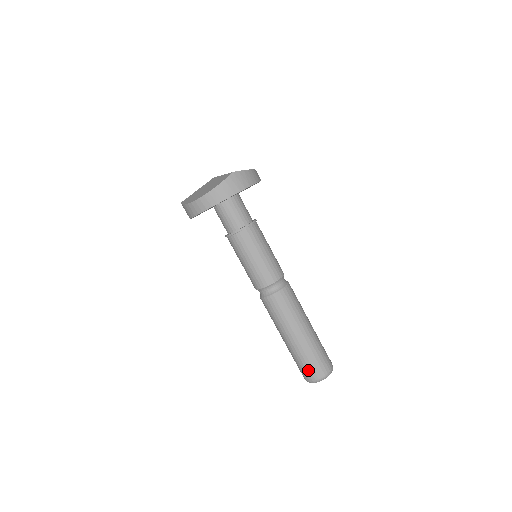
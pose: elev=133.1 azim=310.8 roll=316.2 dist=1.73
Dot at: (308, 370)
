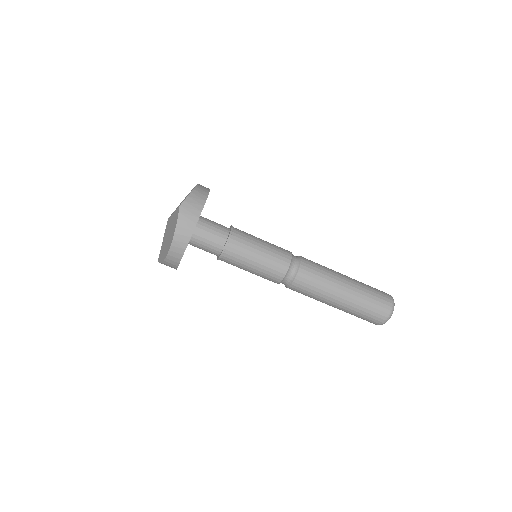
Dot at: (373, 317)
